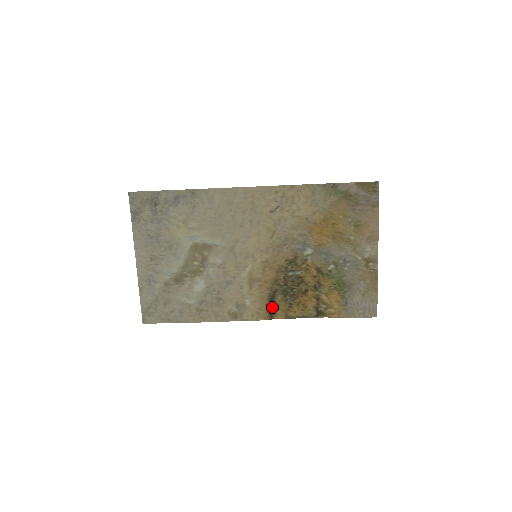
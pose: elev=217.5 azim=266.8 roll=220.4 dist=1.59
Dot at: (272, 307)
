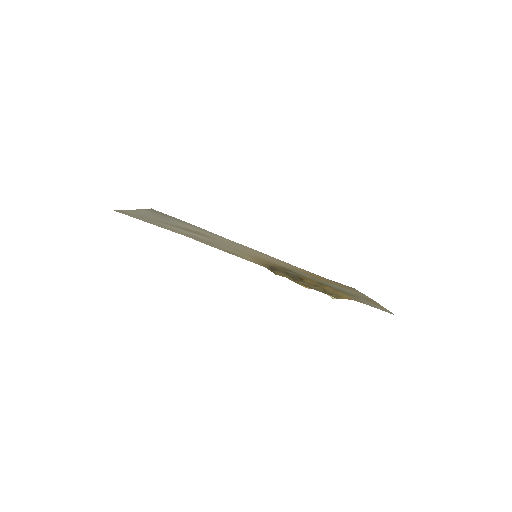
Dot at: occluded
